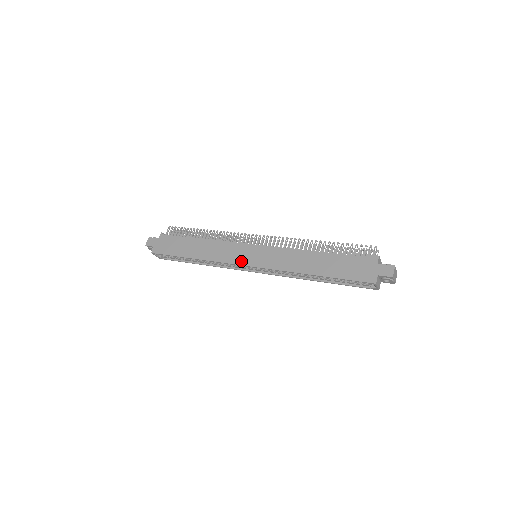
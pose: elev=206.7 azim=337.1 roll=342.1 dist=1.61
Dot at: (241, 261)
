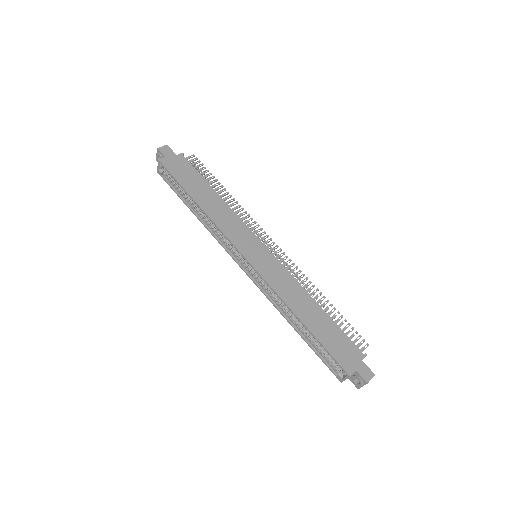
Dot at: (242, 248)
